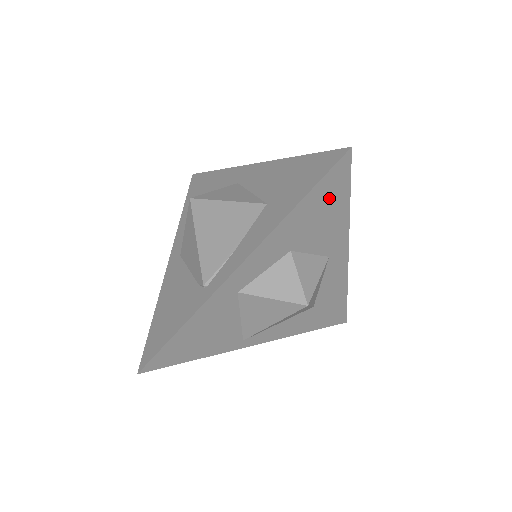
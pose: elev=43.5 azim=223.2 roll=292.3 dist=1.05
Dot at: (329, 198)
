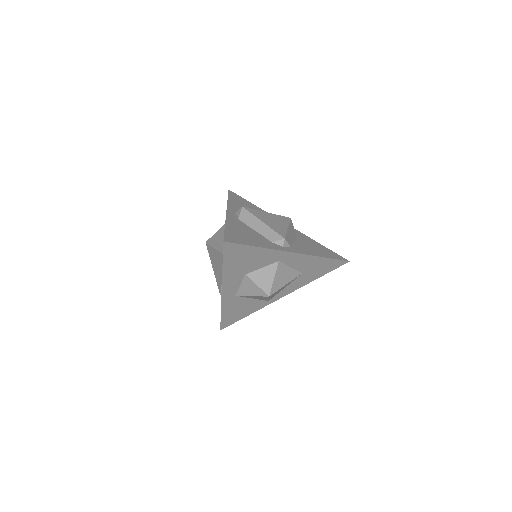
Dot at: (239, 255)
